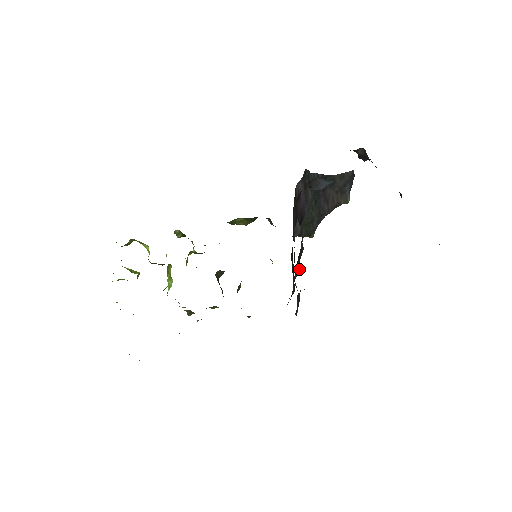
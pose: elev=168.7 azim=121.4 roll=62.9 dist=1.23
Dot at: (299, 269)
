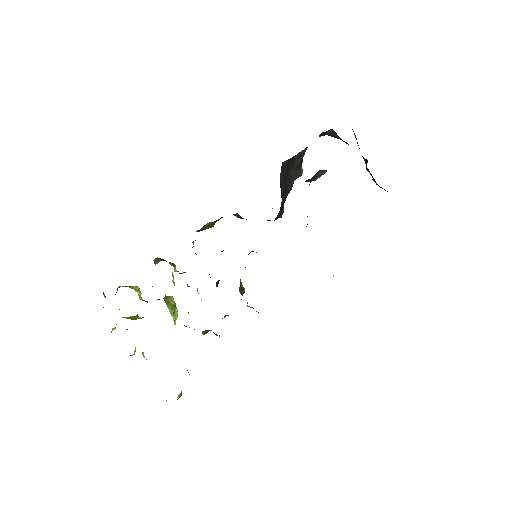
Dot at: occluded
